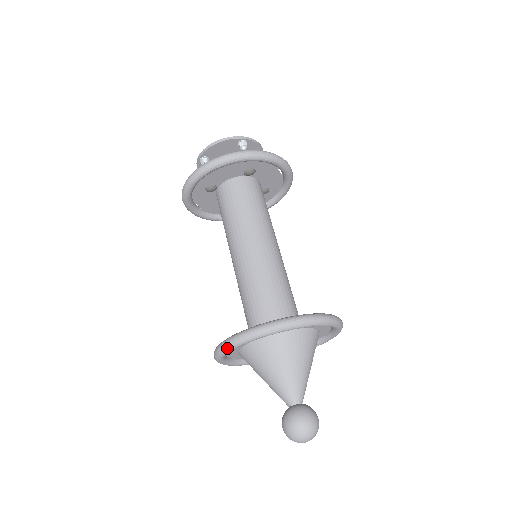
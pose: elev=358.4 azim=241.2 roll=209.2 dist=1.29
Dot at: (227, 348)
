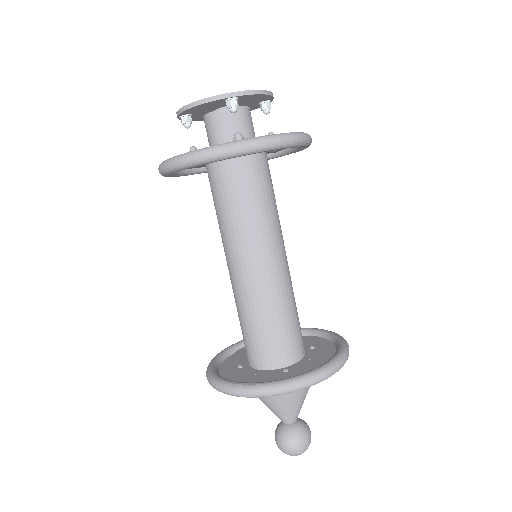
Dot at: (212, 386)
